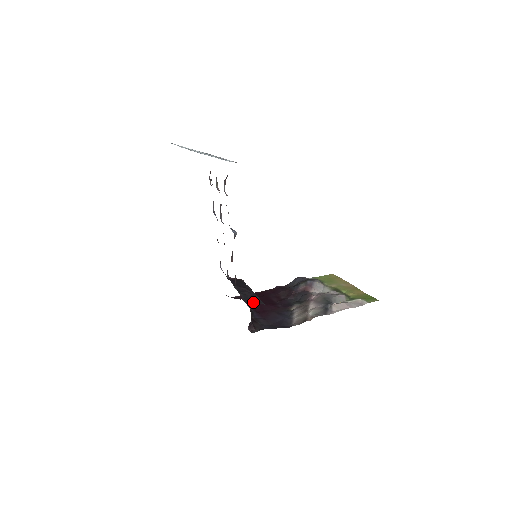
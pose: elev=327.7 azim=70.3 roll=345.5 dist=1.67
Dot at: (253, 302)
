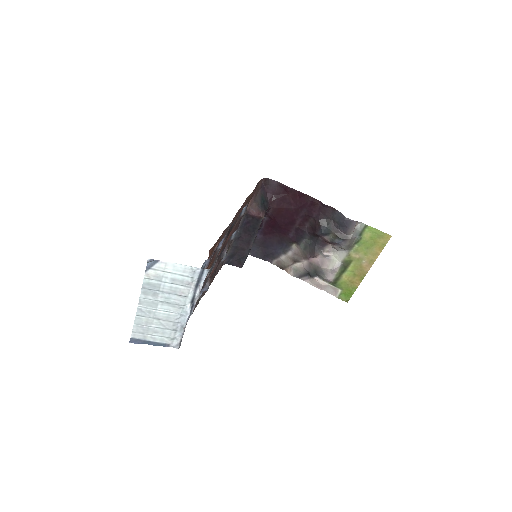
Dot at: (233, 263)
